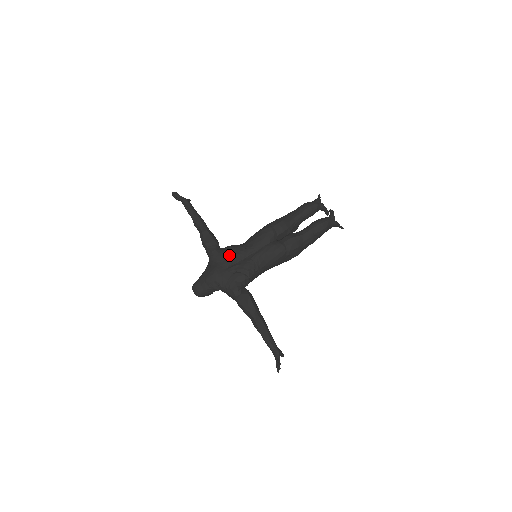
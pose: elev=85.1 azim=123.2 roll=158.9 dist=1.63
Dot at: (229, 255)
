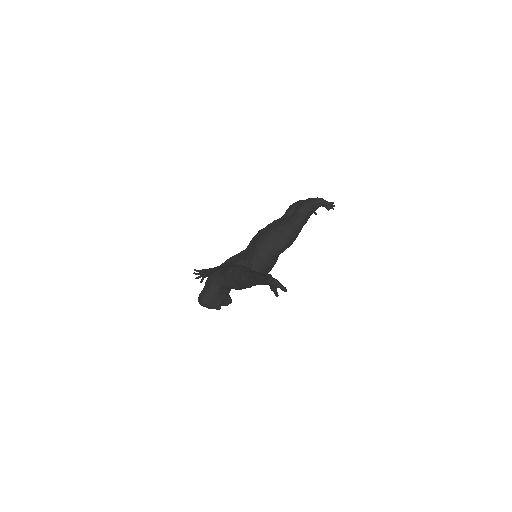
Dot at: (227, 260)
